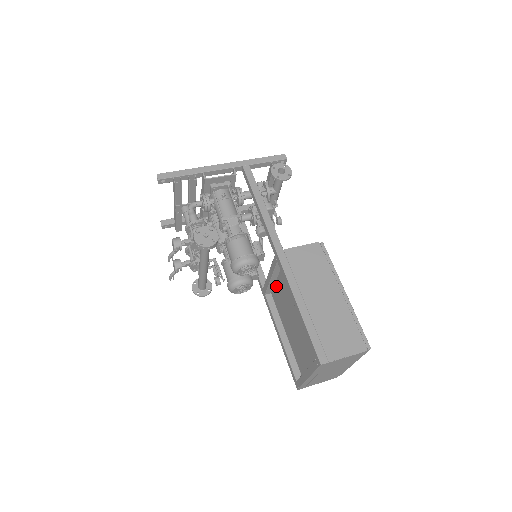
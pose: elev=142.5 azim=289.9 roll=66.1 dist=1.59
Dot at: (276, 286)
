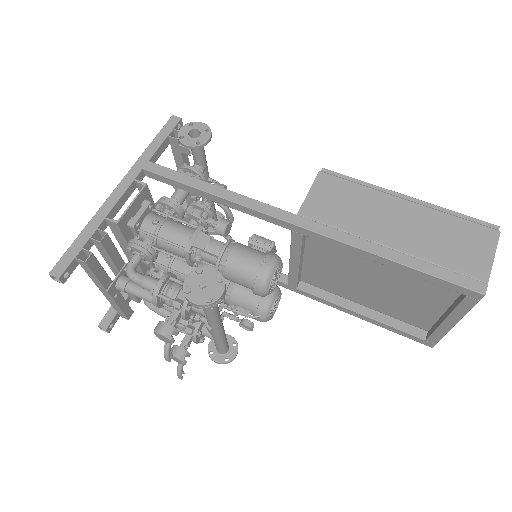
Dot at: (306, 267)
